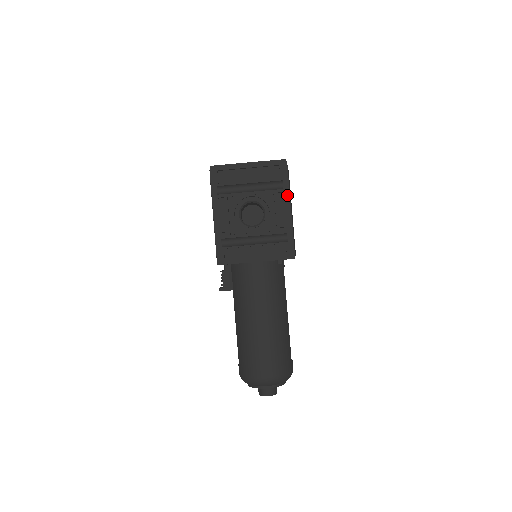
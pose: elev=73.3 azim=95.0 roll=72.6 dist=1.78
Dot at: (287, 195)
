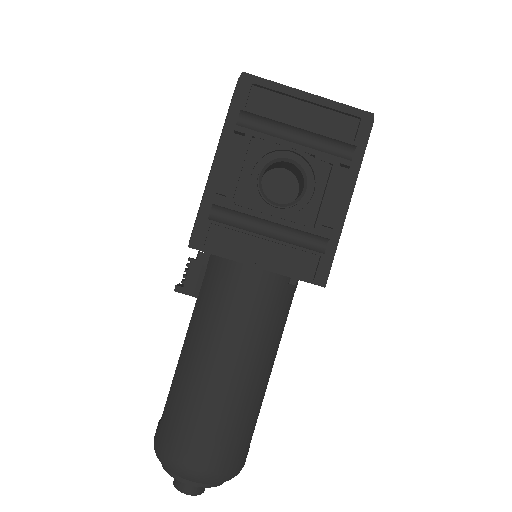
Dot at: (353, 175)
